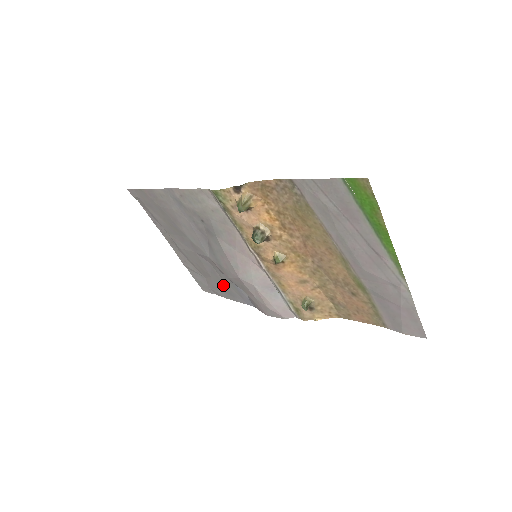
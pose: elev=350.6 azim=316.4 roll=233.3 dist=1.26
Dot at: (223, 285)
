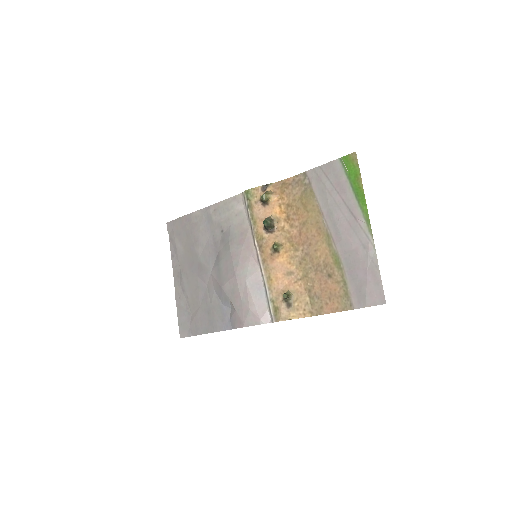
Dot at: (208, 313)
